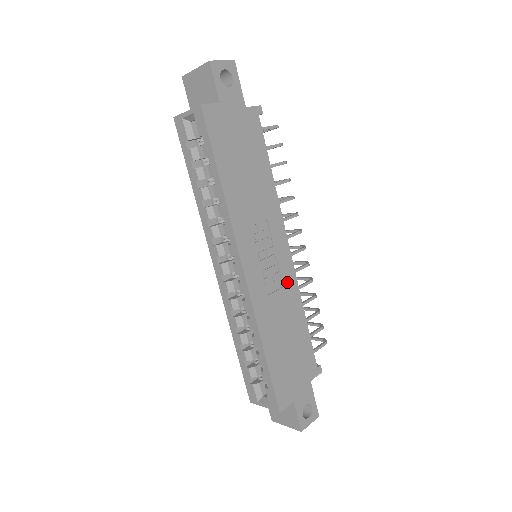
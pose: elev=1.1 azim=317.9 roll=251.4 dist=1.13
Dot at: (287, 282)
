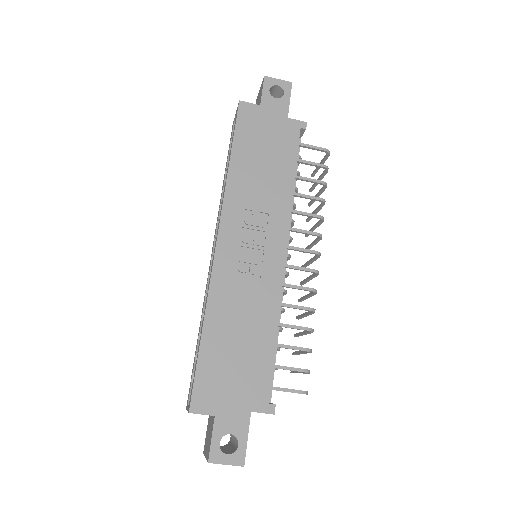
Dot at: (267, 283)
